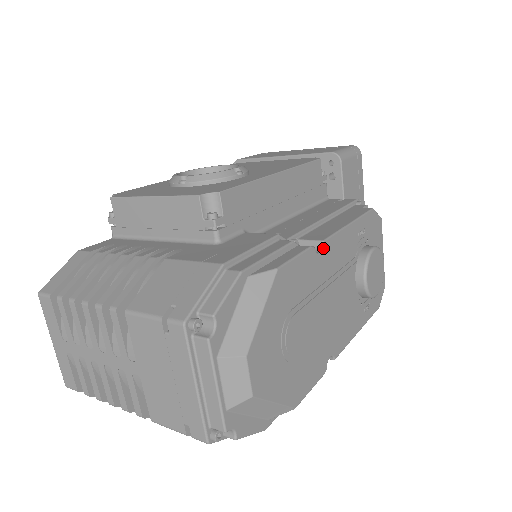
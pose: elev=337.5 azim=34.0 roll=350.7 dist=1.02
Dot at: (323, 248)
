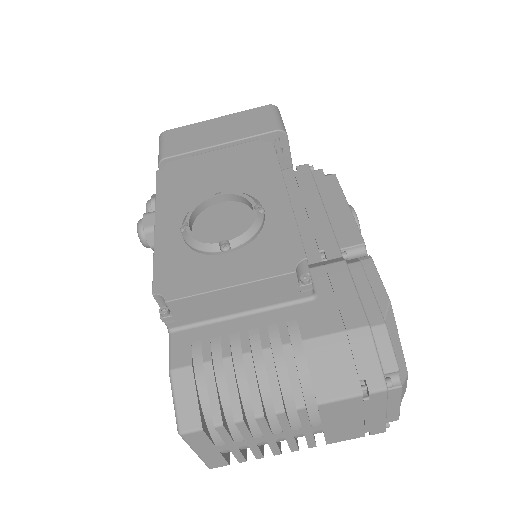
Dot at: occluded
